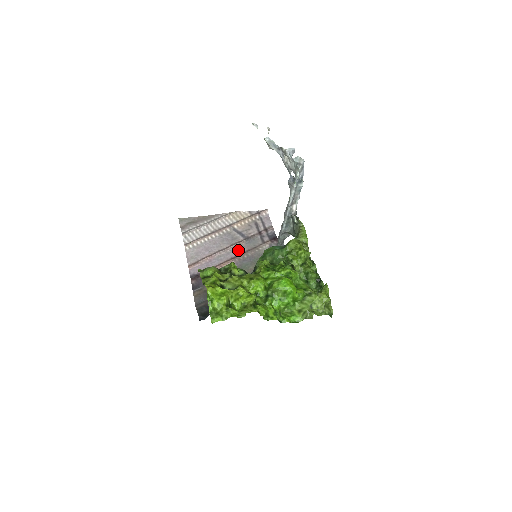
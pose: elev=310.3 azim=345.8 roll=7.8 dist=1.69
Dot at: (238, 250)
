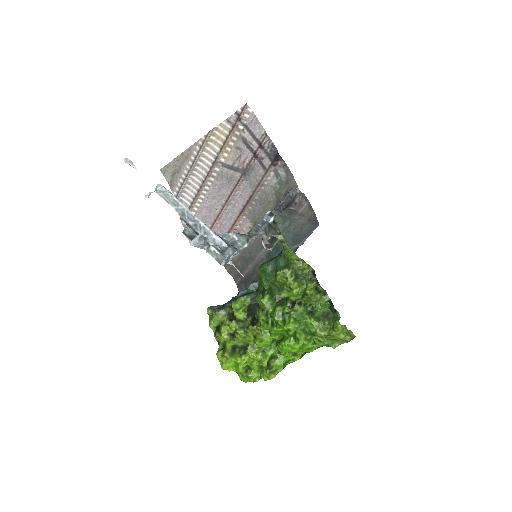
Dot at: (242, 196)
